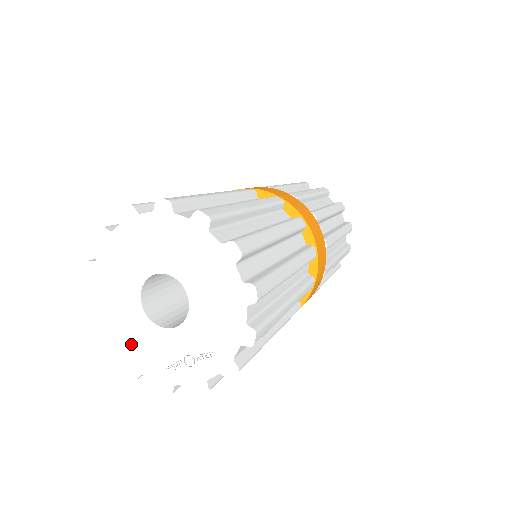
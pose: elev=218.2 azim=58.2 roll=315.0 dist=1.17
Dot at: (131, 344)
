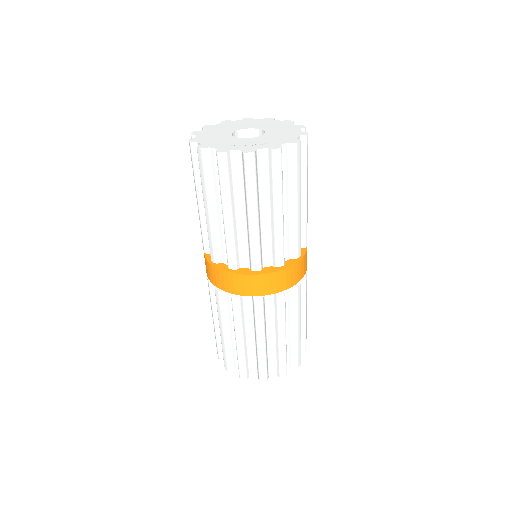
Dot at: (211, 141)
